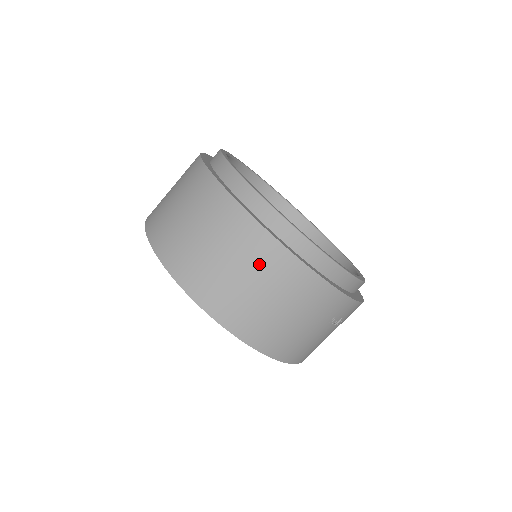
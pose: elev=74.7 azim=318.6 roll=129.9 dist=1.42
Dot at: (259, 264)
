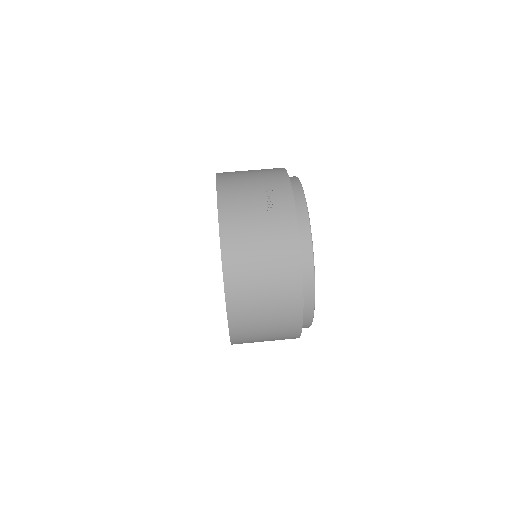
Dot at: occluded
